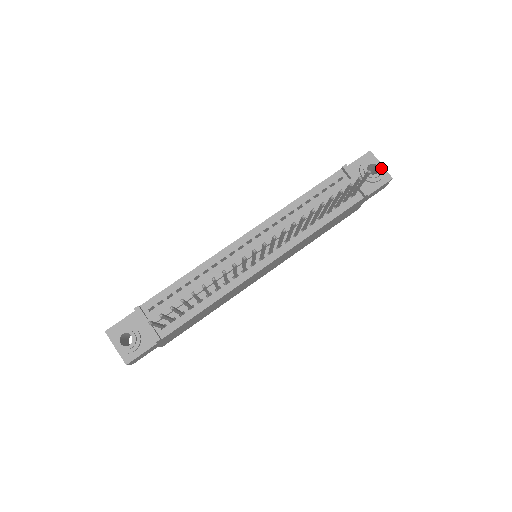
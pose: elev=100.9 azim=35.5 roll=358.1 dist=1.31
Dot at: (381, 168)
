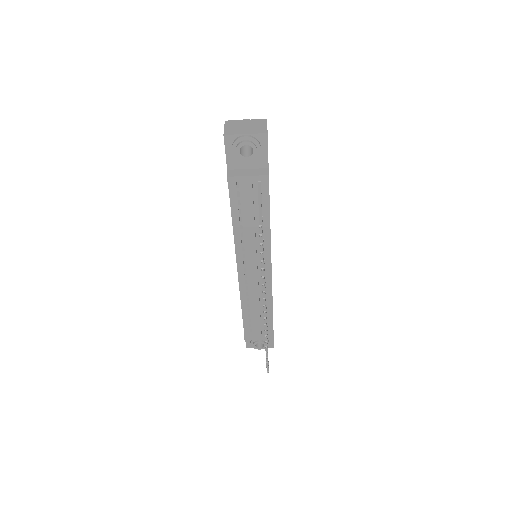
Dot at: (250, 143)
